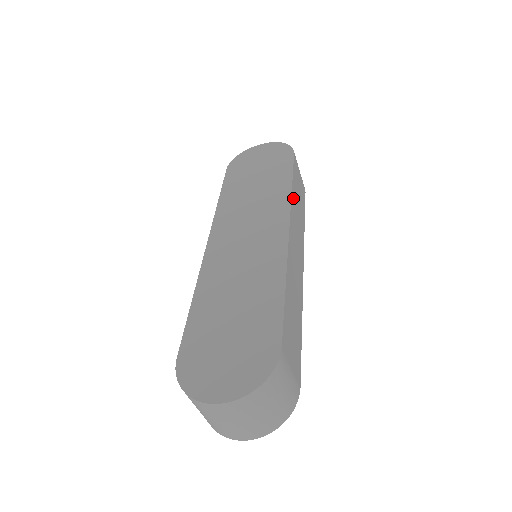
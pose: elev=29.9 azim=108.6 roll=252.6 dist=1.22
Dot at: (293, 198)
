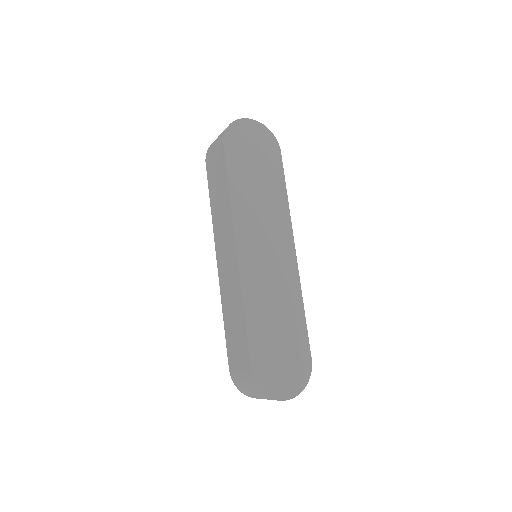
Dot at: occluded
